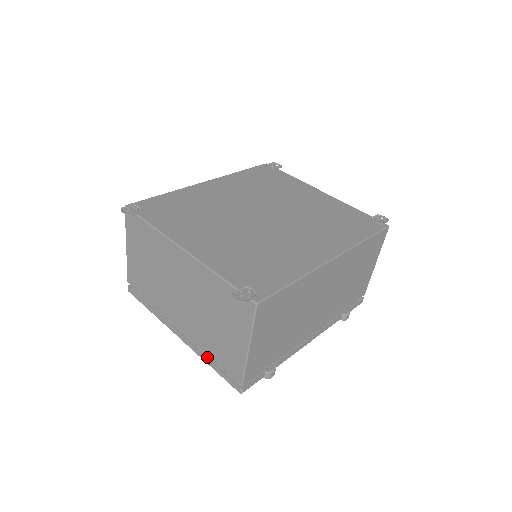
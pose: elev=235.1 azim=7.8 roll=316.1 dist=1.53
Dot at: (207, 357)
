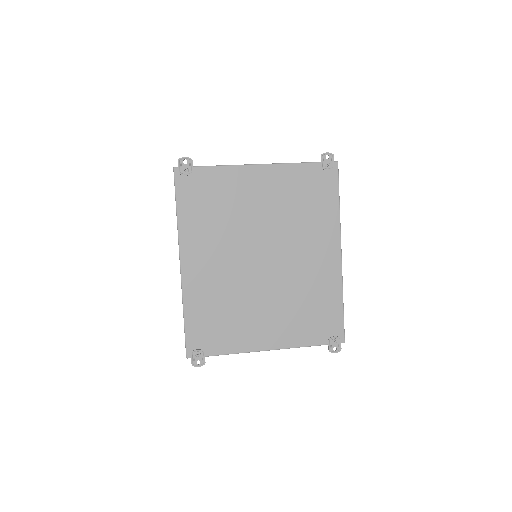
Dot at: occluded
